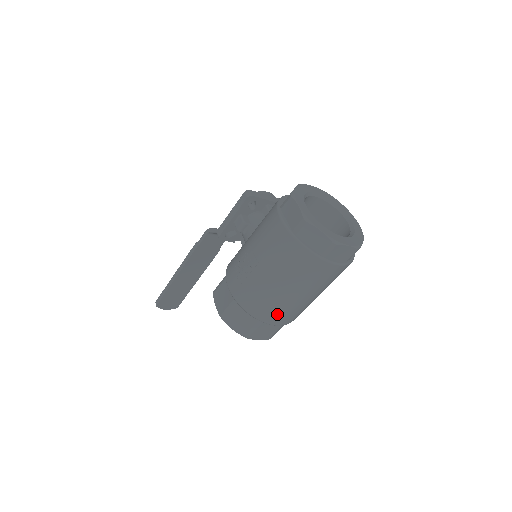
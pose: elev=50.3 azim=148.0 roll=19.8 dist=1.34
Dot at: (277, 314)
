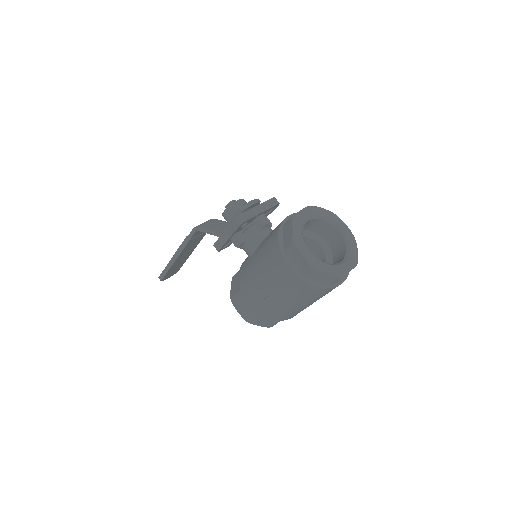
Dot at: (295, 314)
